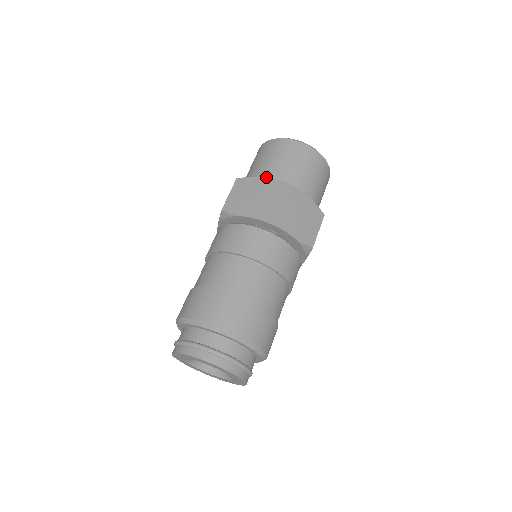
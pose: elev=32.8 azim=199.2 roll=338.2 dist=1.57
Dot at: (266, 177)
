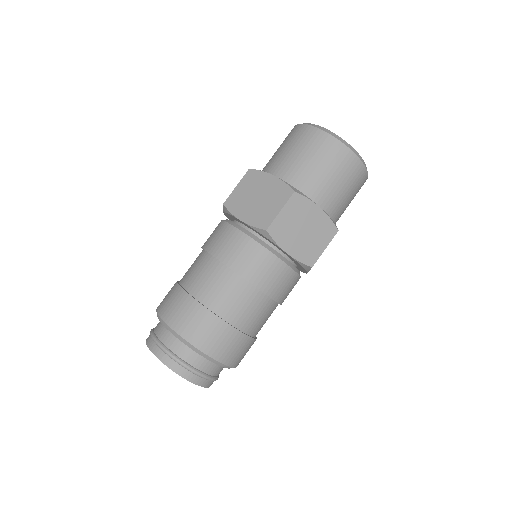
Dot at: (324, 211)
